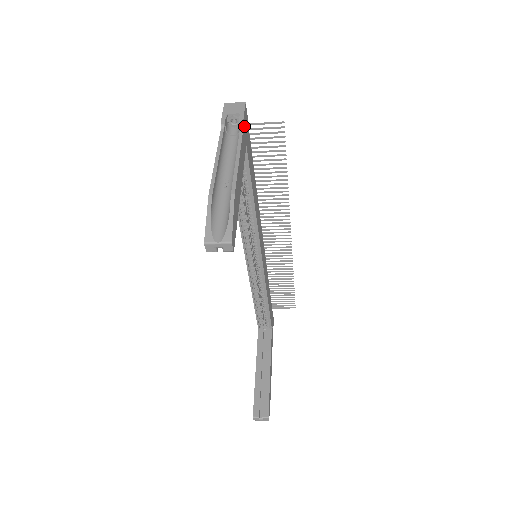
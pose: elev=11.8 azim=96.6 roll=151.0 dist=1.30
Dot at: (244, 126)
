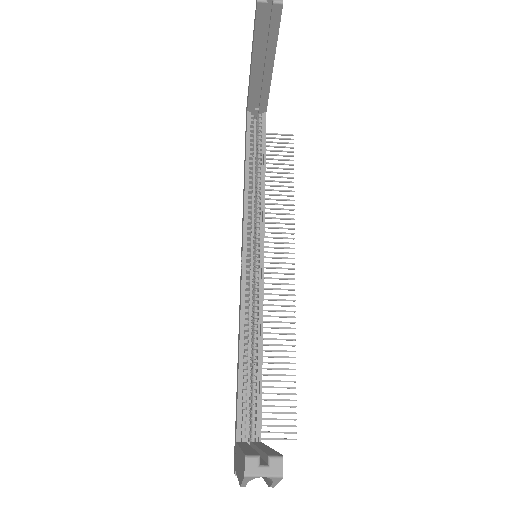
Dot at: occluded
